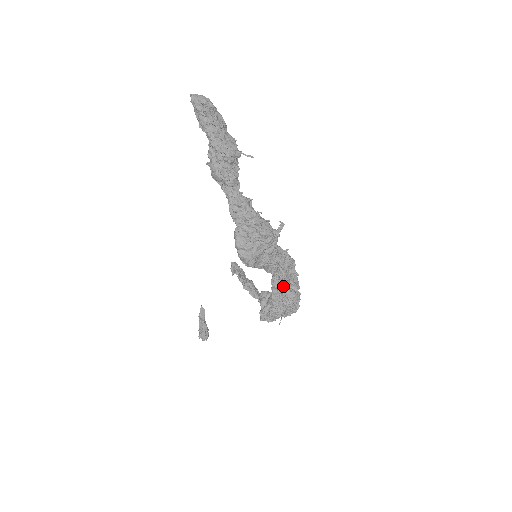
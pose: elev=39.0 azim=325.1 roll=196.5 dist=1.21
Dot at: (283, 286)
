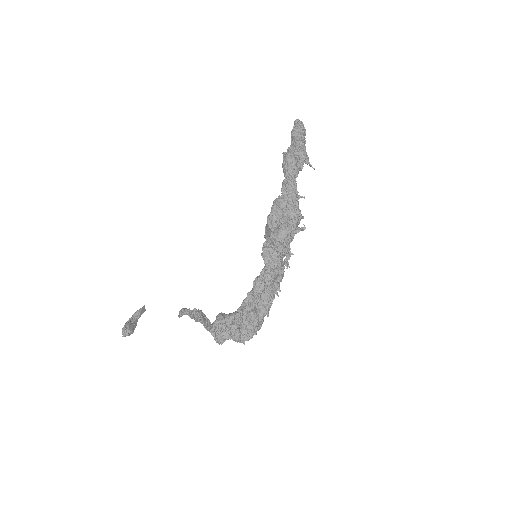
Dot at: (256, 302)
